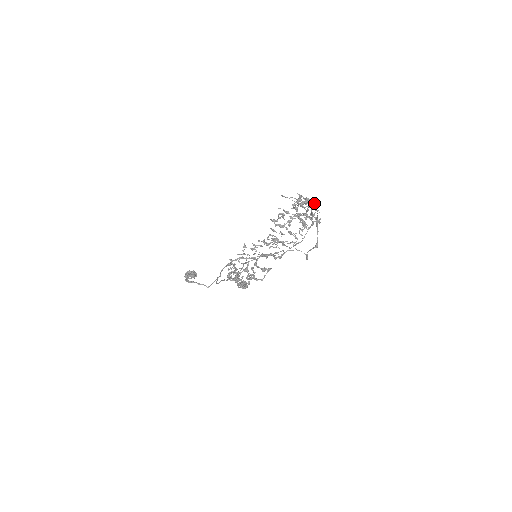
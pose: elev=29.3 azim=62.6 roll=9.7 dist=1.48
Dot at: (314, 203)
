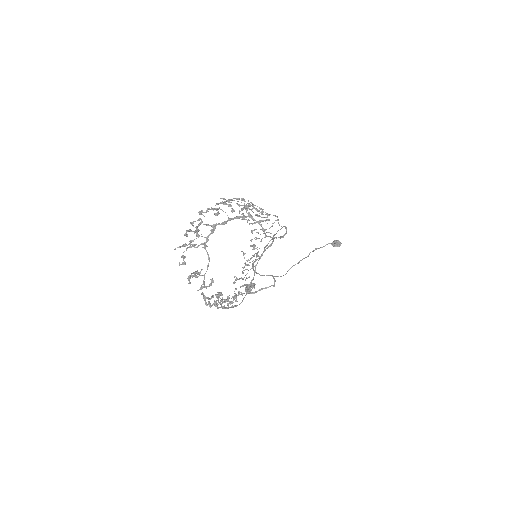
Dot at: (213, 209)
